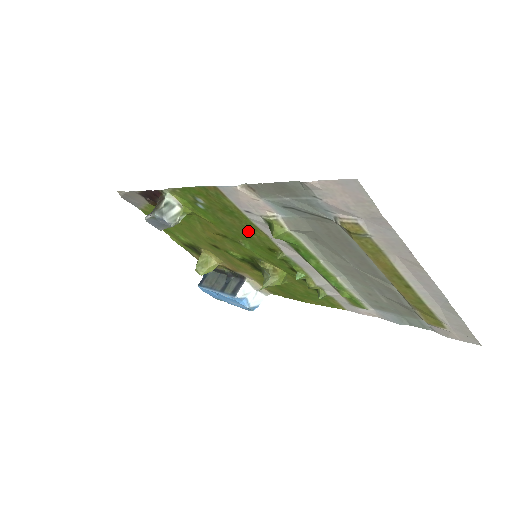
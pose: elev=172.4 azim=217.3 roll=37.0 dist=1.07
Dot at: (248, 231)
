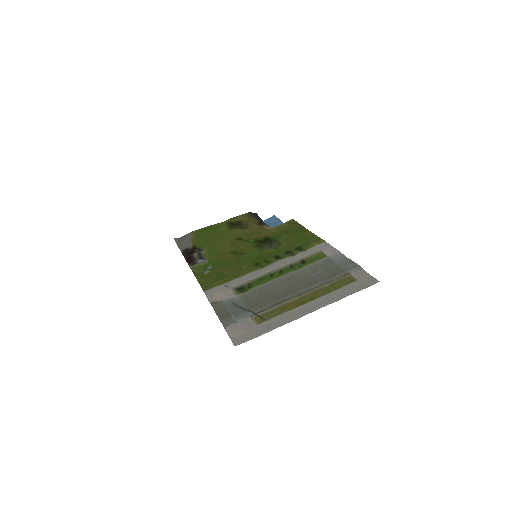
Dot at: (238, 269)
